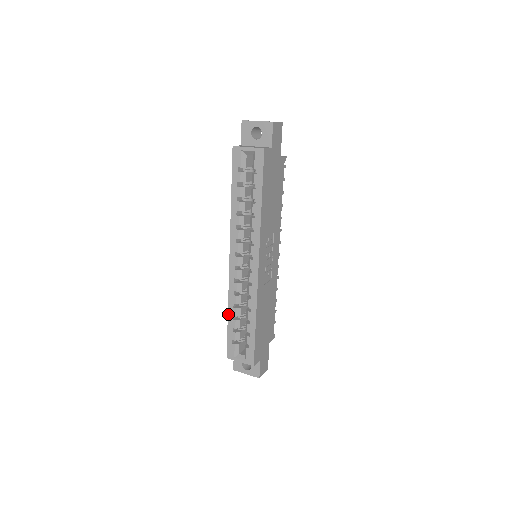
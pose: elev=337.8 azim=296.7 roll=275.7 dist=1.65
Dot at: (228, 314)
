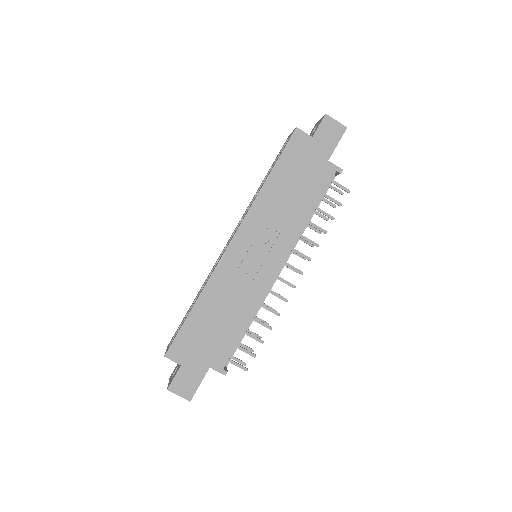
Dot at: occluded
